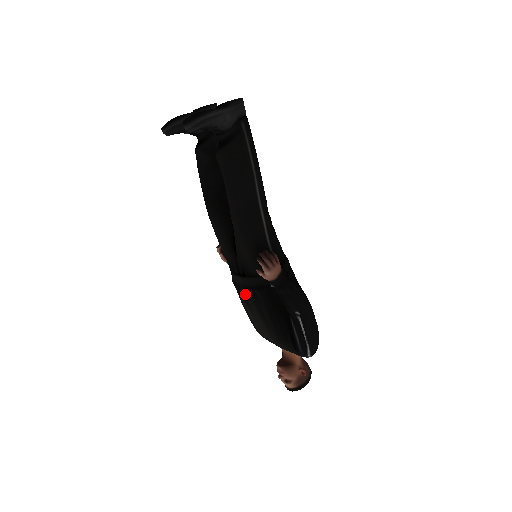
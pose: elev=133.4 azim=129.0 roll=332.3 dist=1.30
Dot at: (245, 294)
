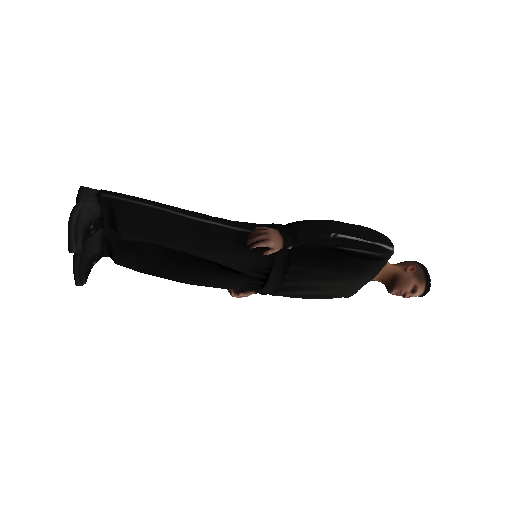
Dot at: (290, 285)
